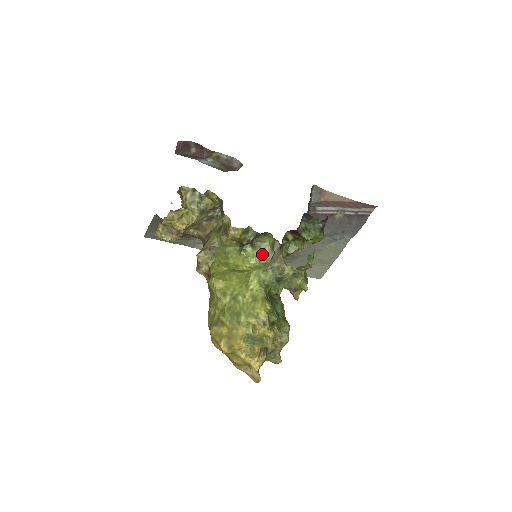
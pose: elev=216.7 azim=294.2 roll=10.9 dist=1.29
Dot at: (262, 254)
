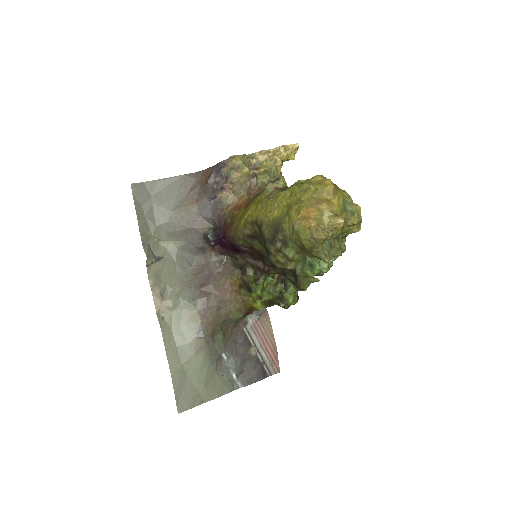
Dot at: occluded
